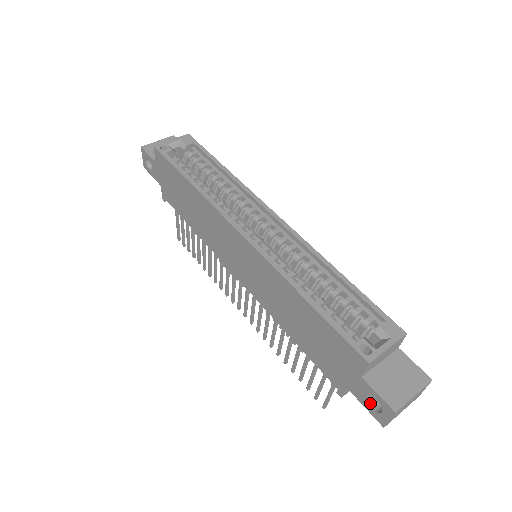
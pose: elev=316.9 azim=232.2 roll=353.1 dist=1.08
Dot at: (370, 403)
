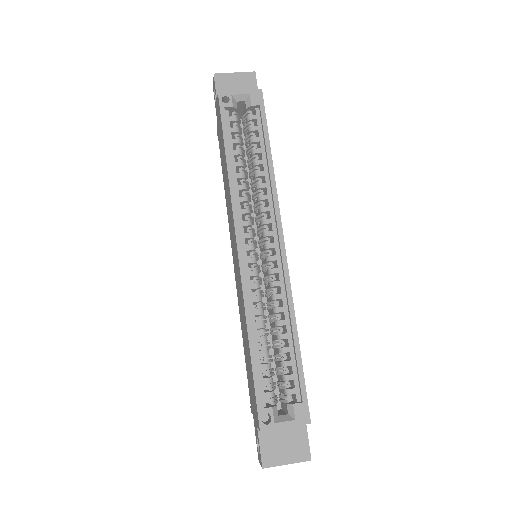
Dot at: occluded
